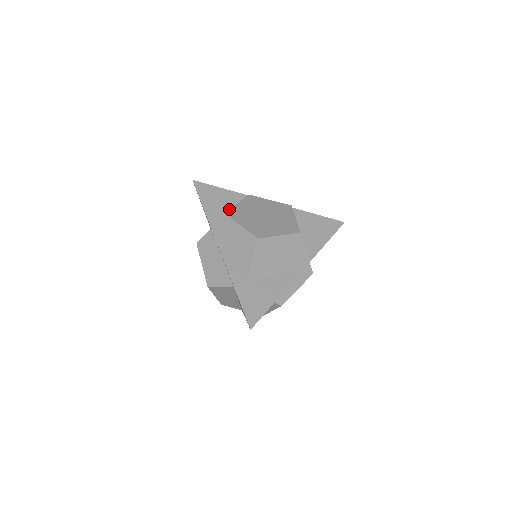
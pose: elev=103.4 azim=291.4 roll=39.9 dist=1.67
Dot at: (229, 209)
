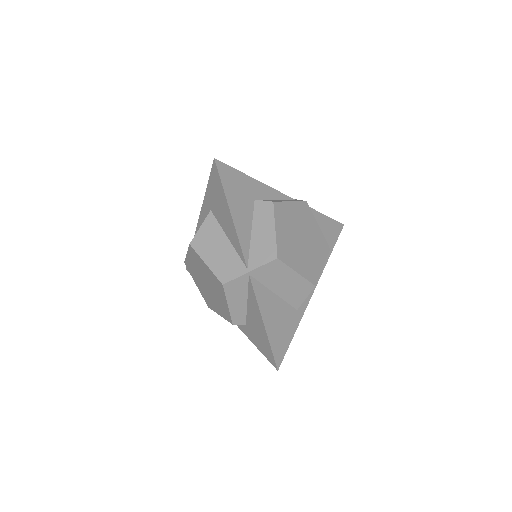
Dot at: occluded
